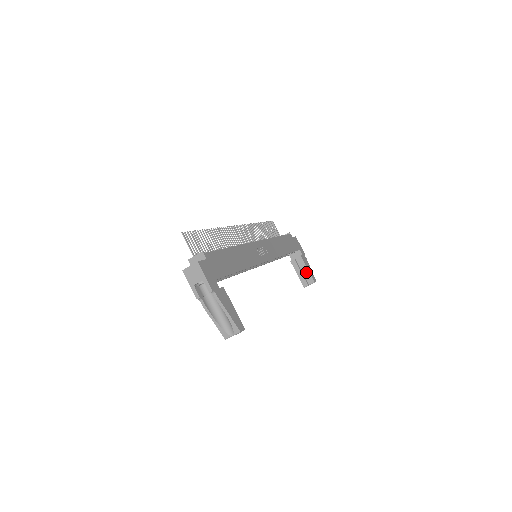
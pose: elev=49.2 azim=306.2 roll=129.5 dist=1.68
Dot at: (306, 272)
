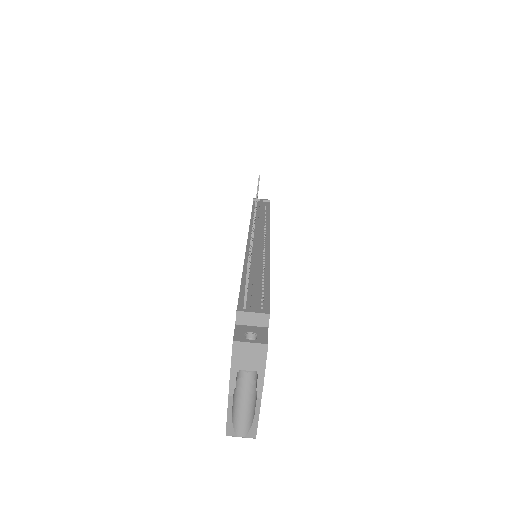
Dot at: occluded
